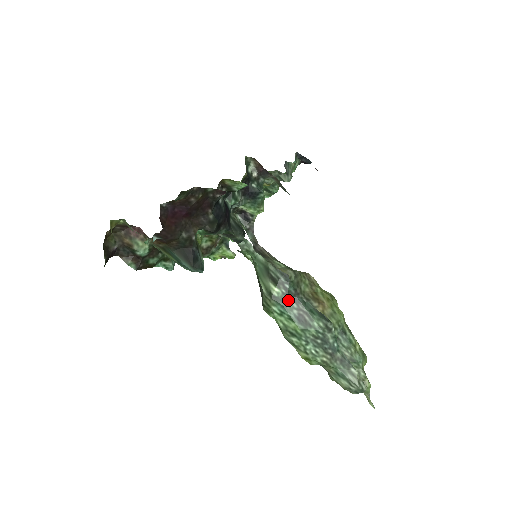
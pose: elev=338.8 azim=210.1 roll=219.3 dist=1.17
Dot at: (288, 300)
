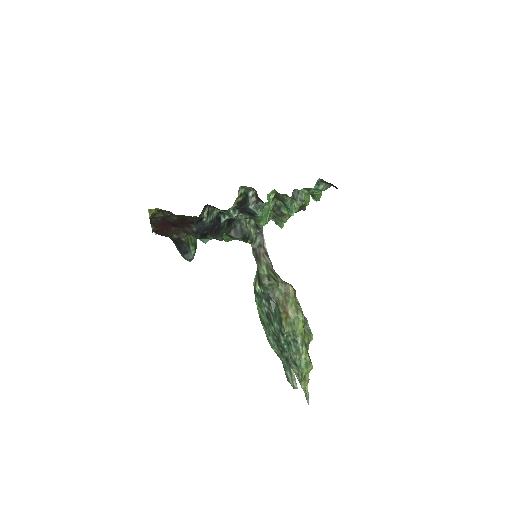
Dot at: (264, 298)
